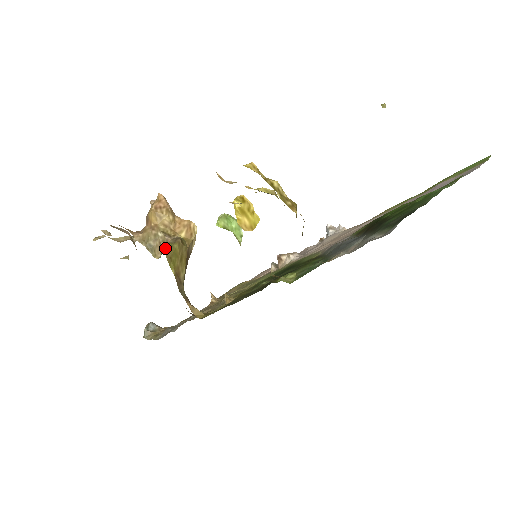
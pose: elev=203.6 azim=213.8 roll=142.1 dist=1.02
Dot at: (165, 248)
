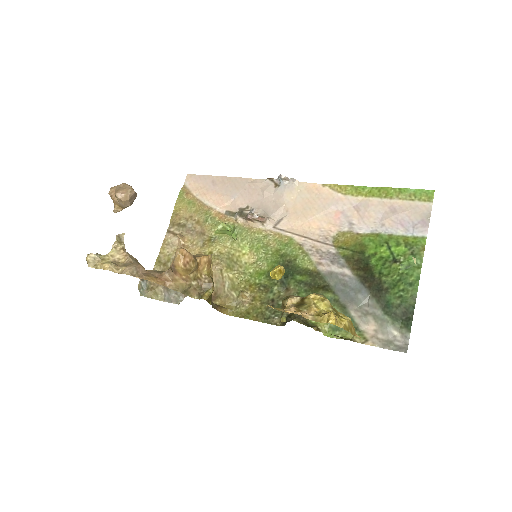
Dot at: (208, 299)
